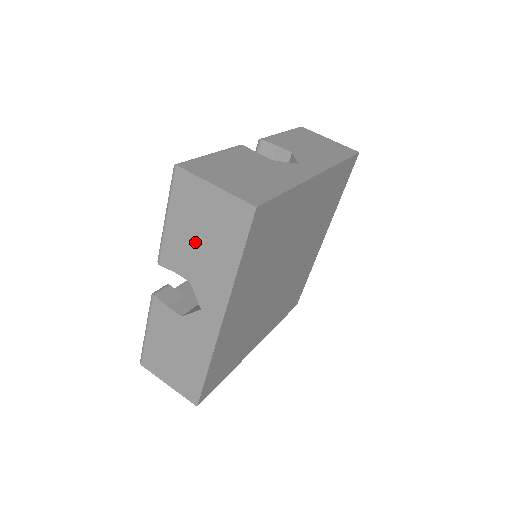
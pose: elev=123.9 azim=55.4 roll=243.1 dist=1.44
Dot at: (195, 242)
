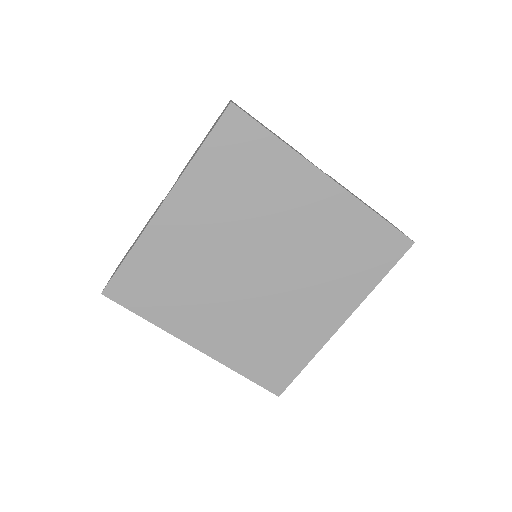
Dot at: occluded
